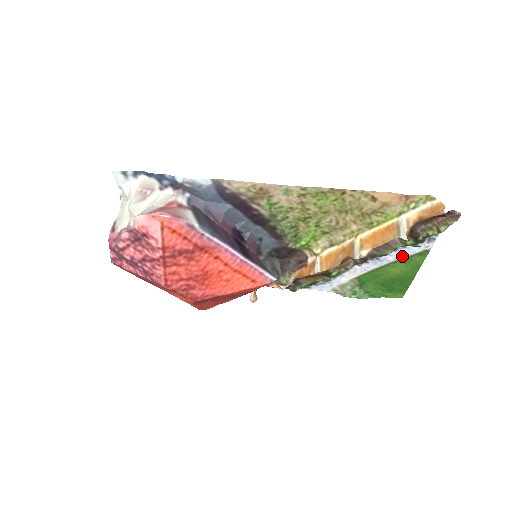
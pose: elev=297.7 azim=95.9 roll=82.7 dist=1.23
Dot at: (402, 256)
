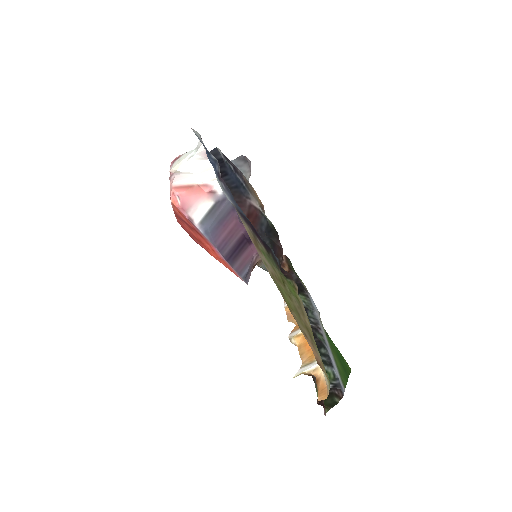
Dot at: (336, 366)
